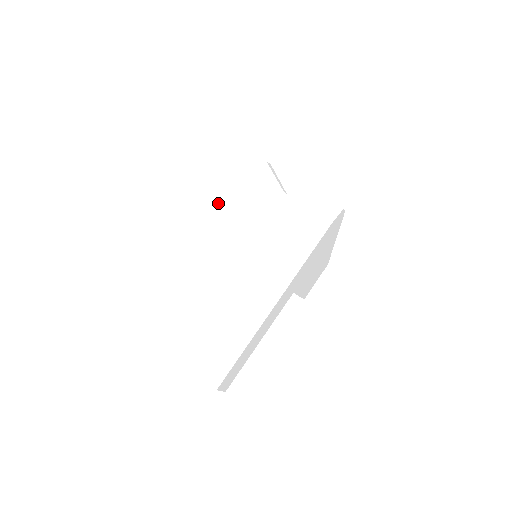
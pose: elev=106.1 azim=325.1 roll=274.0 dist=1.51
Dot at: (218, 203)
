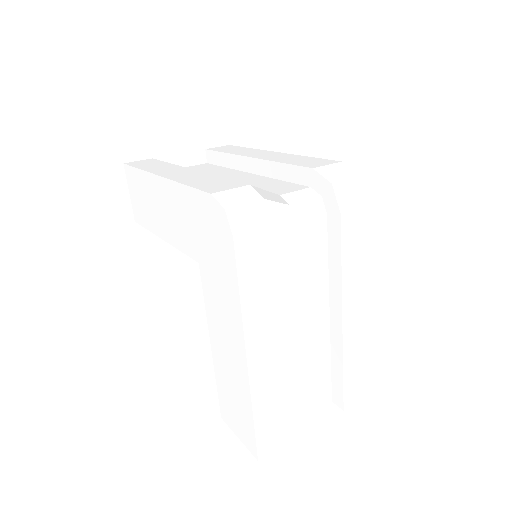
Dot at: (265, 297)
